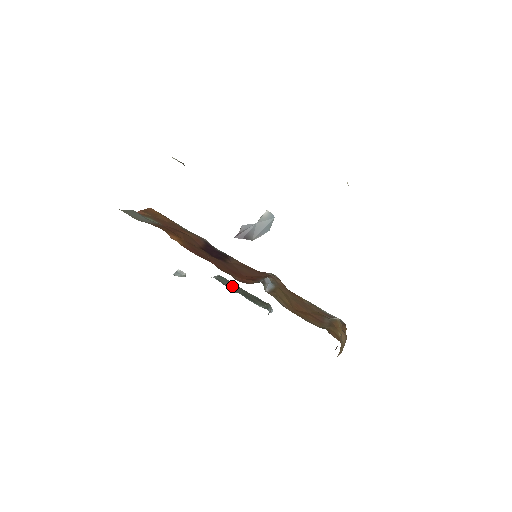
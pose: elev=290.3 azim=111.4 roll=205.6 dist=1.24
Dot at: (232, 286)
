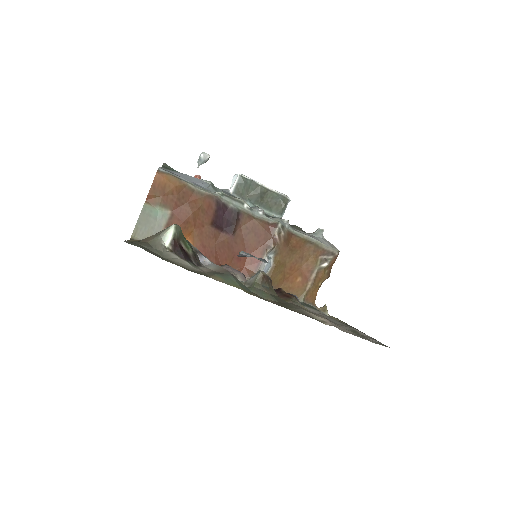
Dot at: (251, 192)
